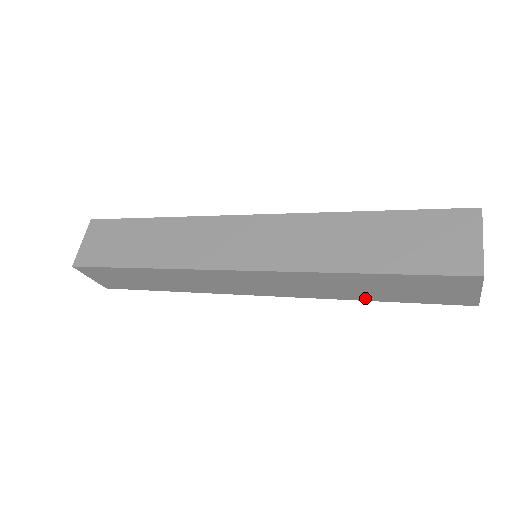
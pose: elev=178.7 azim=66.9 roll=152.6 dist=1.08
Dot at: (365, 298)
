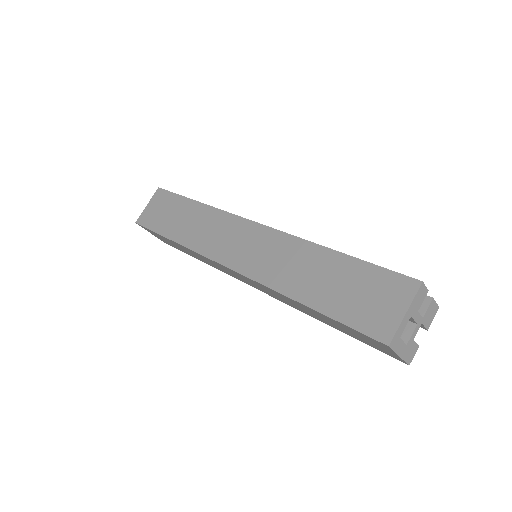
Dot at: (324, 322)
